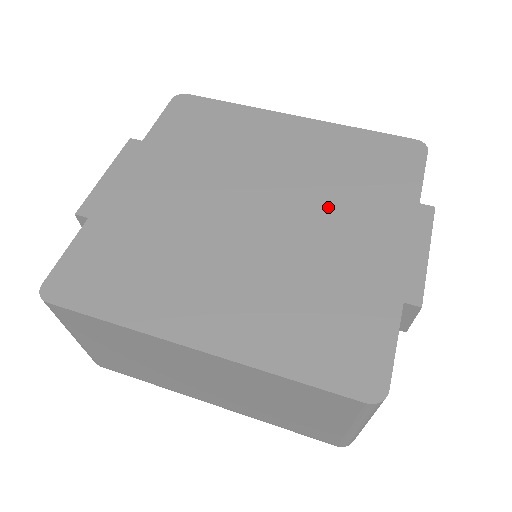
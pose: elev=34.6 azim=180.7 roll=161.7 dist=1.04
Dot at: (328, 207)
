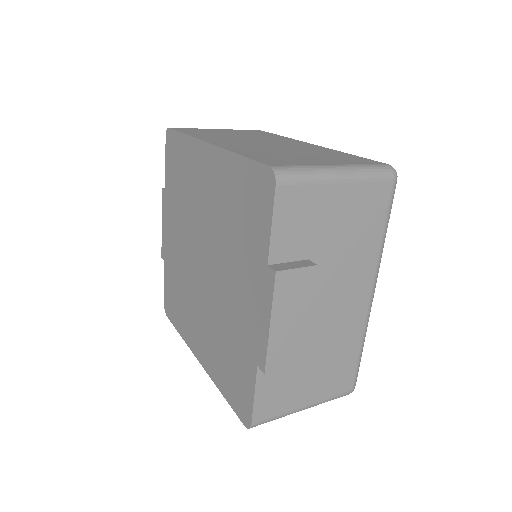
Dot at: (227, 264)
